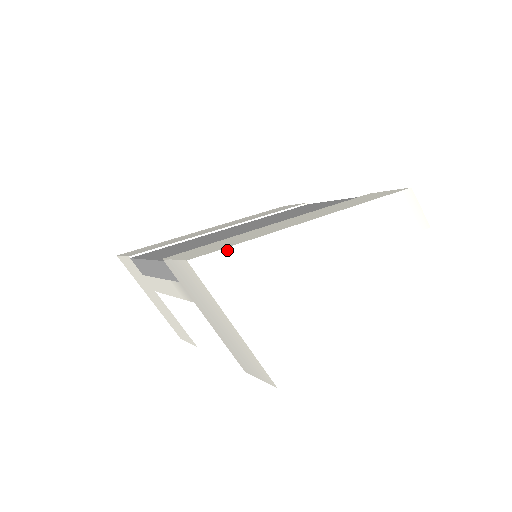
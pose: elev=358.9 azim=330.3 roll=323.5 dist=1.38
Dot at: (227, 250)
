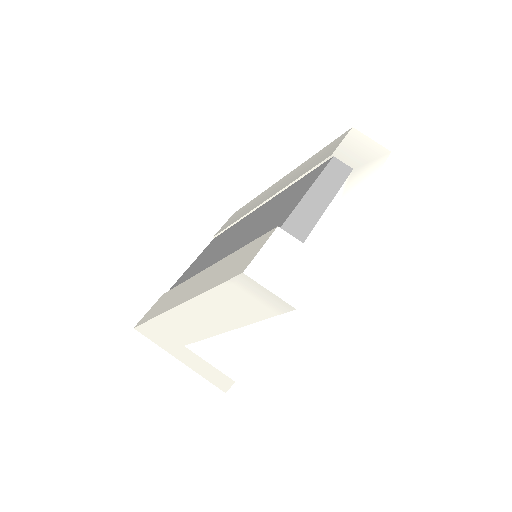
Dot at: (145, 324)
